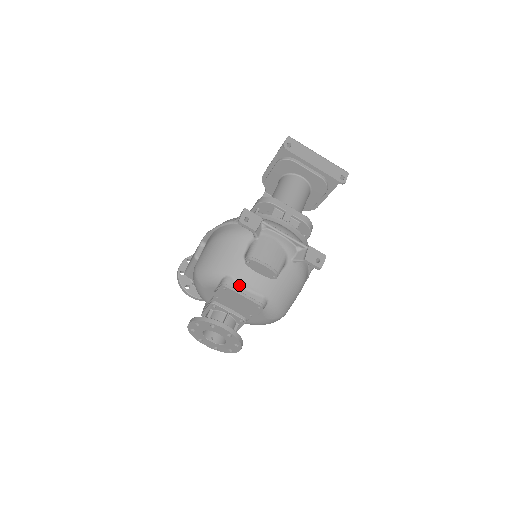
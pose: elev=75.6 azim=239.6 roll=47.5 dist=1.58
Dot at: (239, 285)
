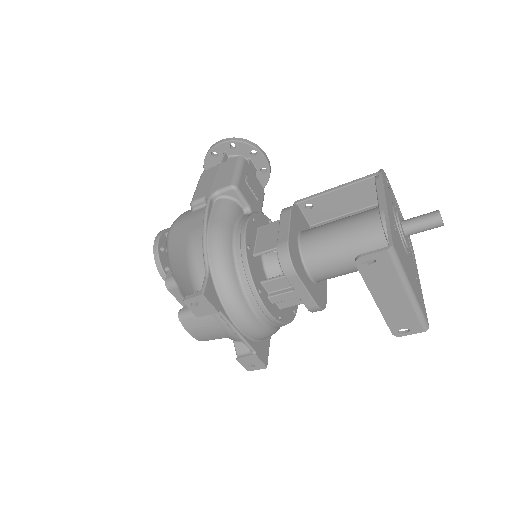
Dot at: (182, 296)
